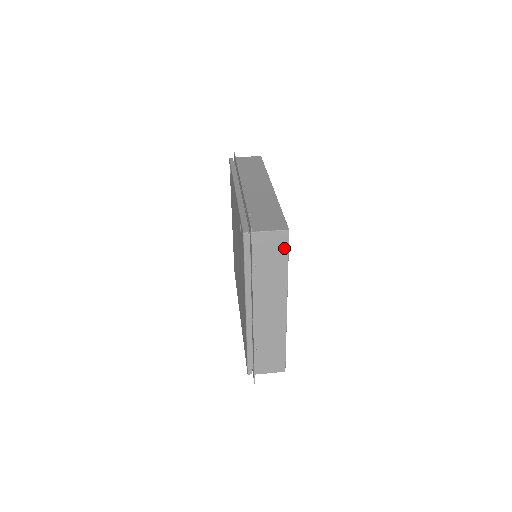
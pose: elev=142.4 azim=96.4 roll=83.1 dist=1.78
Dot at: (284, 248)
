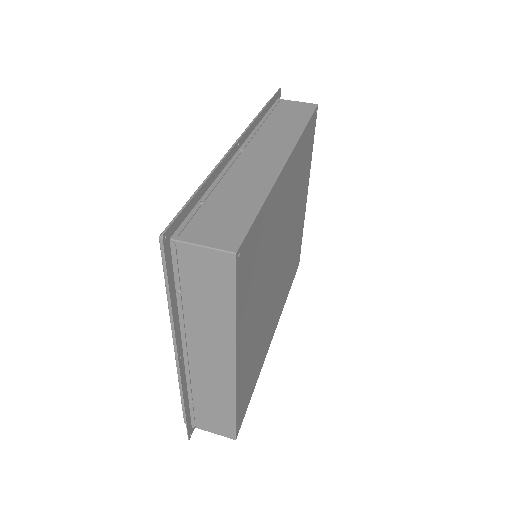
Dot at: (228, 280)
